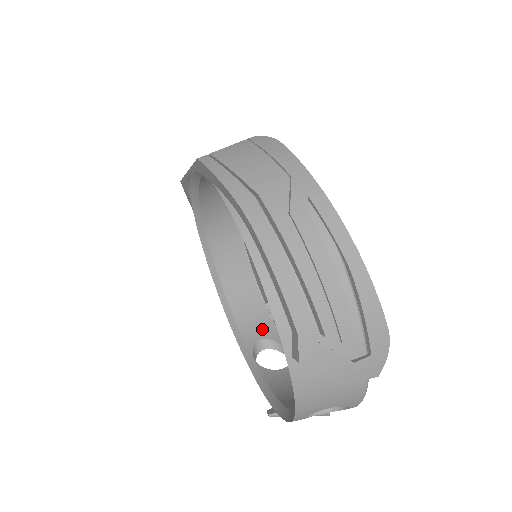
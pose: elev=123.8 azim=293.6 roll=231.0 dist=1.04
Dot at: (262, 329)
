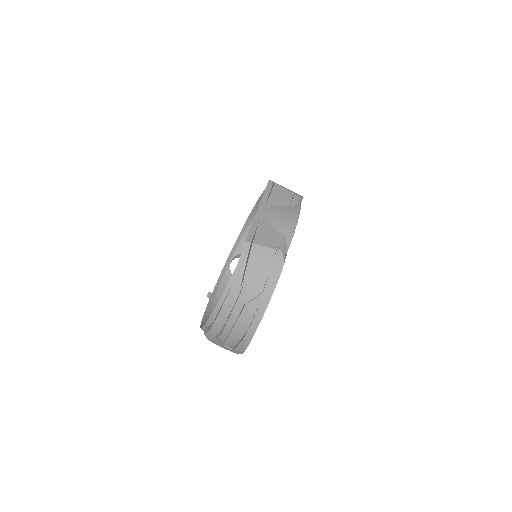
Dot at: occluded
